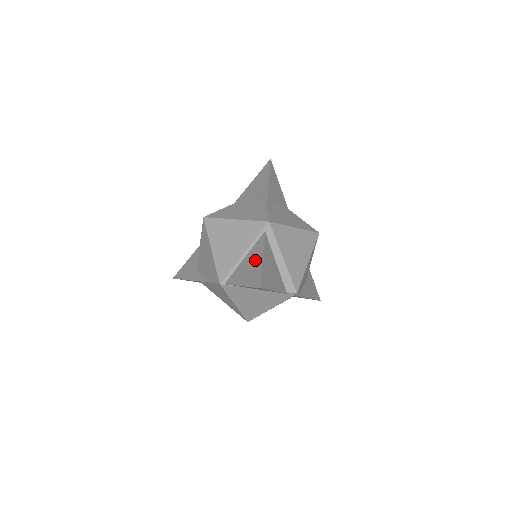
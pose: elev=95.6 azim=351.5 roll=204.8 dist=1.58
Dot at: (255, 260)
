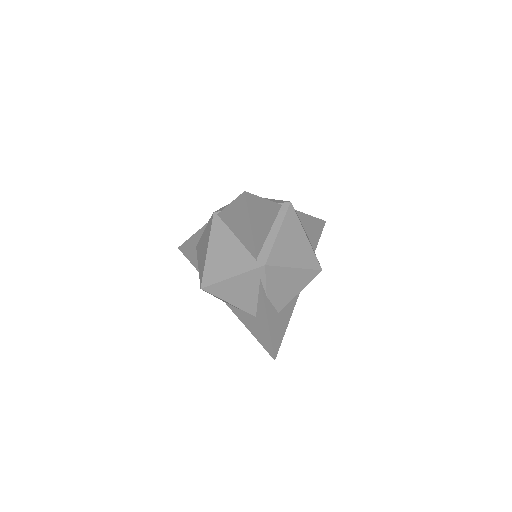
Dot at: occluded
